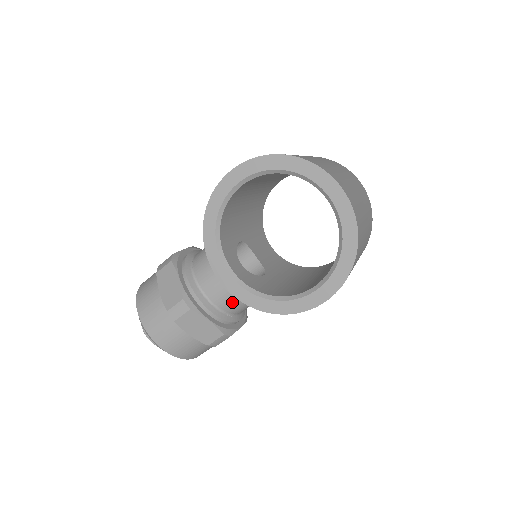
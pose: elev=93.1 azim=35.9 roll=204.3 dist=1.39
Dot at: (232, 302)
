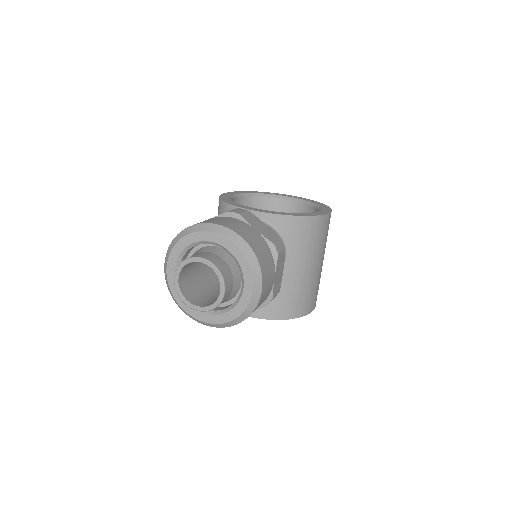
Dot at: occluded
